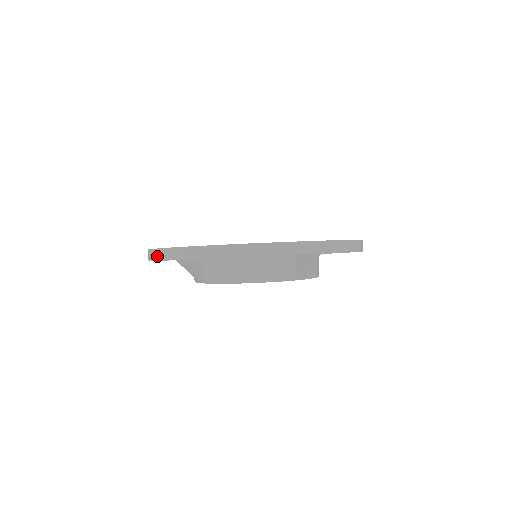
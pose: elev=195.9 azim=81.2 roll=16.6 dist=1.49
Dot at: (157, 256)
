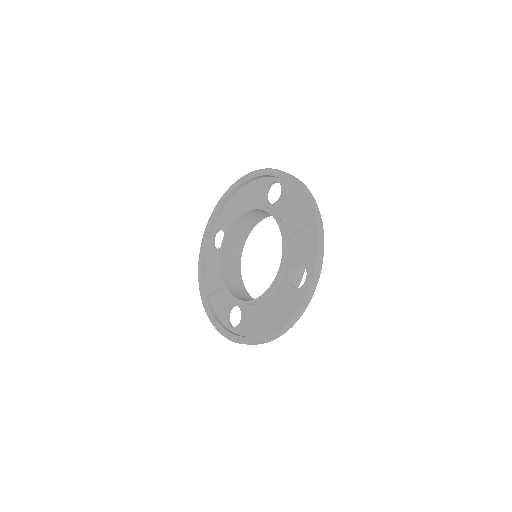
Dot at: occluded
